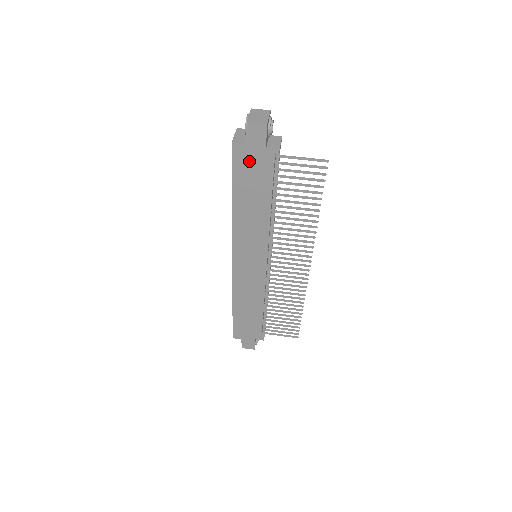
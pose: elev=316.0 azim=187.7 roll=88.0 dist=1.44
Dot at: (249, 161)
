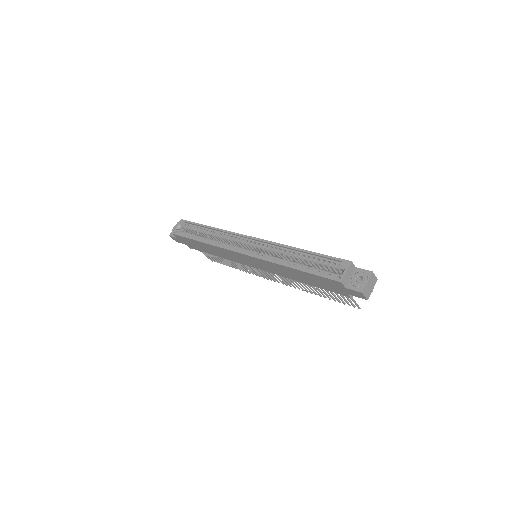
Dot at: (333, 285)
